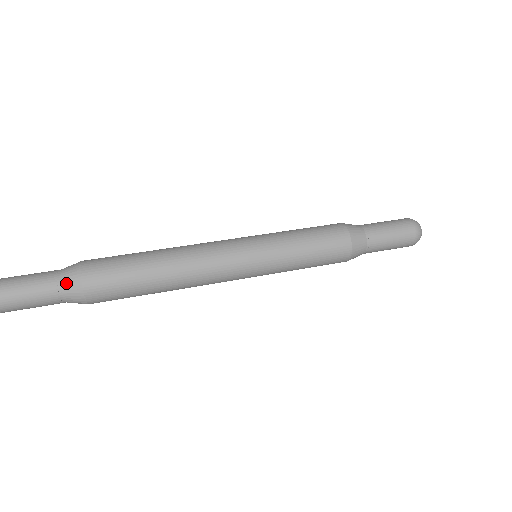
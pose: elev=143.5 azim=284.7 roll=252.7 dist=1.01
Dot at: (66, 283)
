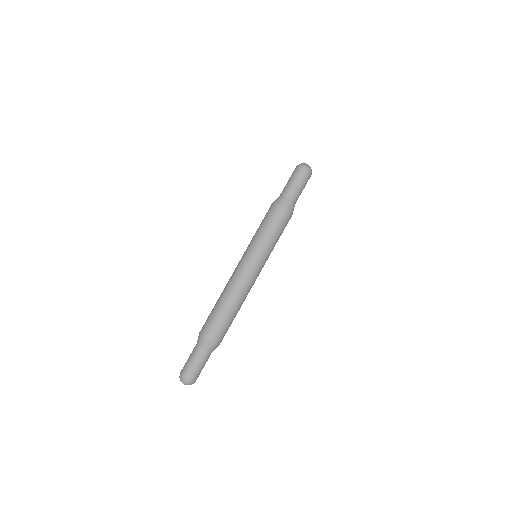
Dot at: (210, 350)
